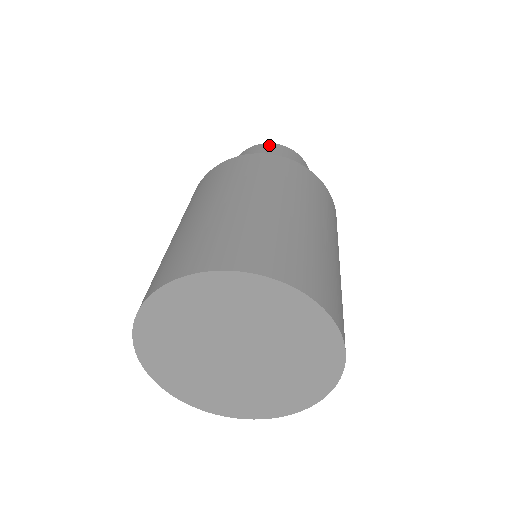
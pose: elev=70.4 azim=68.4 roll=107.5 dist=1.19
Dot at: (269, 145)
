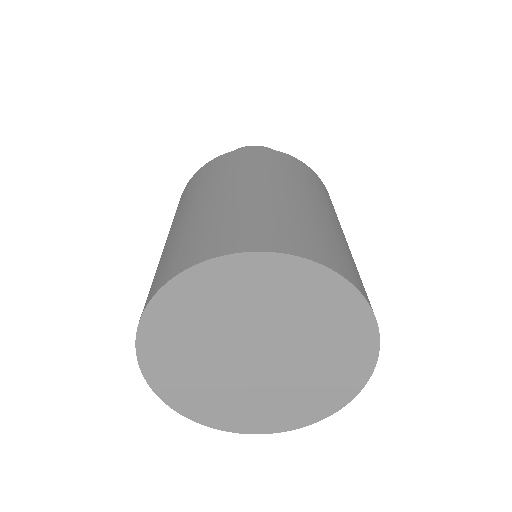
Dot at: (259, 147)
